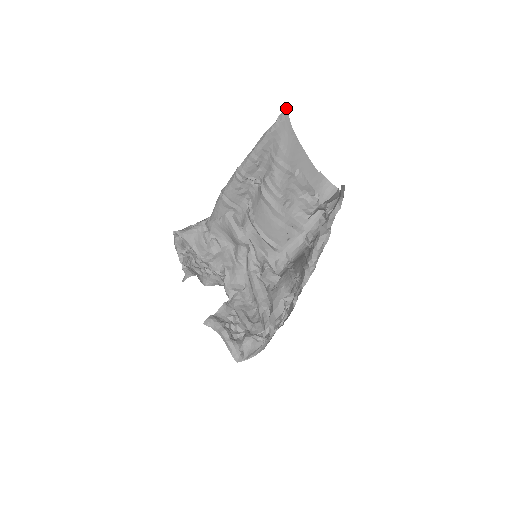
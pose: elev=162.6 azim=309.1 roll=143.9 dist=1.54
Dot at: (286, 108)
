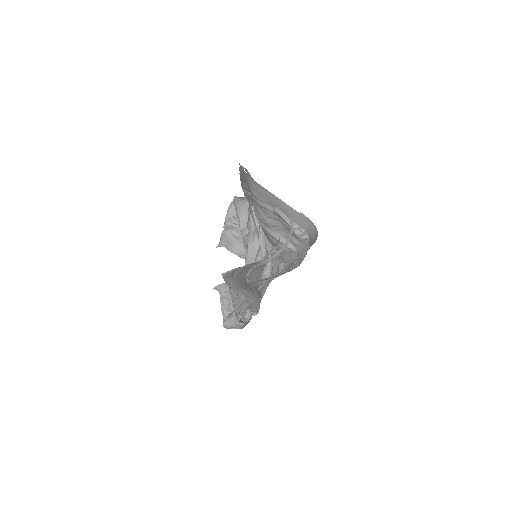
Dot at: (239, 163)
